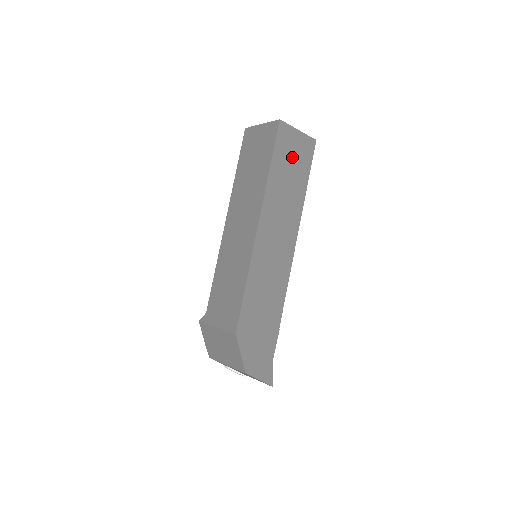
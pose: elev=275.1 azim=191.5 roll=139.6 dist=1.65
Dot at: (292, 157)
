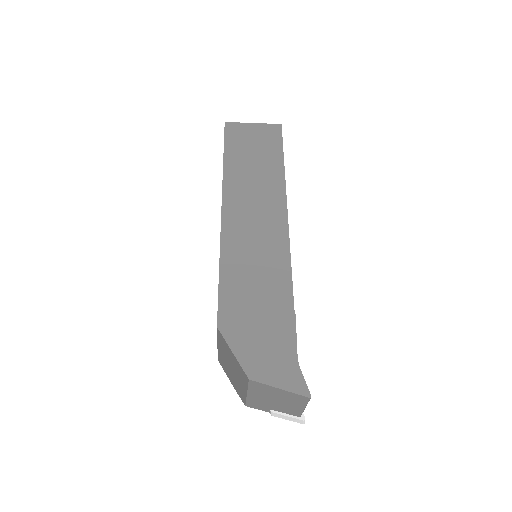
Dot at: (252, 144)
